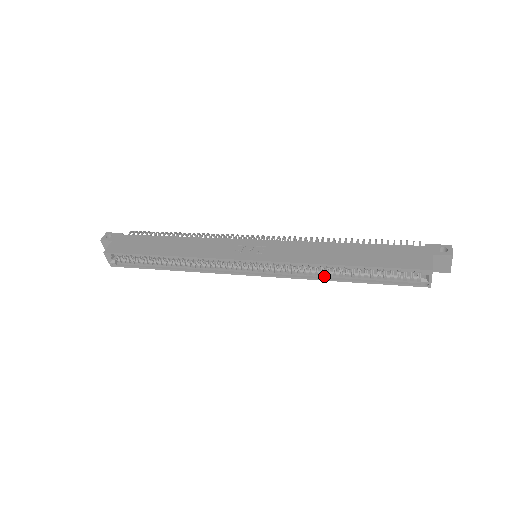
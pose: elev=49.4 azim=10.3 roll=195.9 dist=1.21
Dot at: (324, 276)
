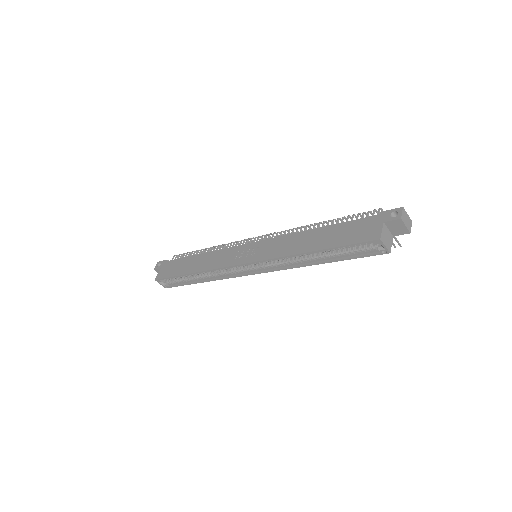
Dot at: (304, 263)
